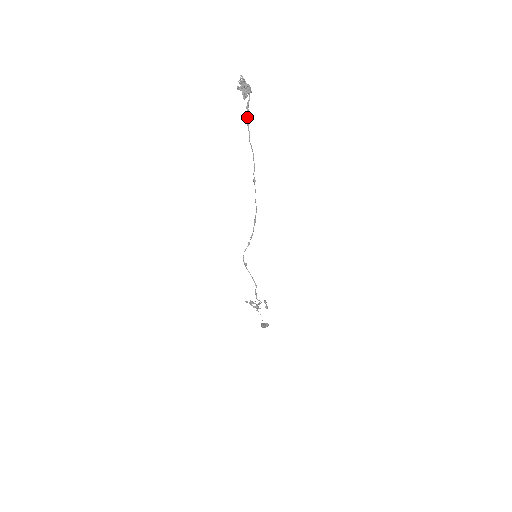
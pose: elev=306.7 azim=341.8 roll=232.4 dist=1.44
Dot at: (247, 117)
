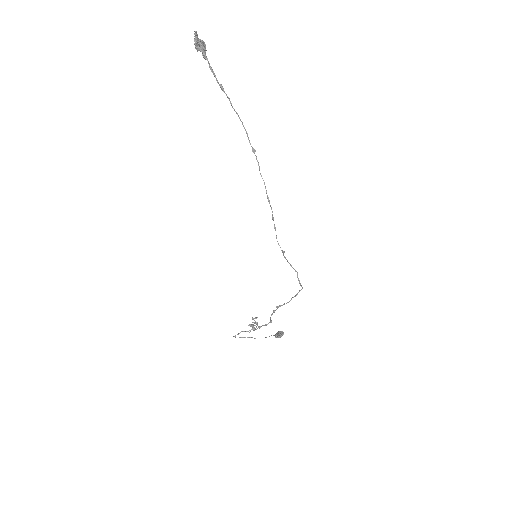
Dot at: (217, 80)
